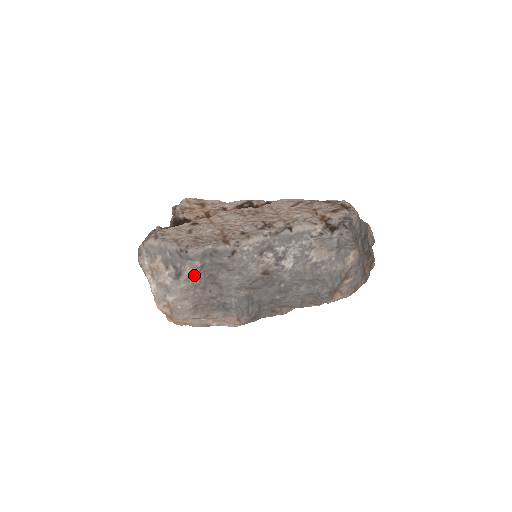
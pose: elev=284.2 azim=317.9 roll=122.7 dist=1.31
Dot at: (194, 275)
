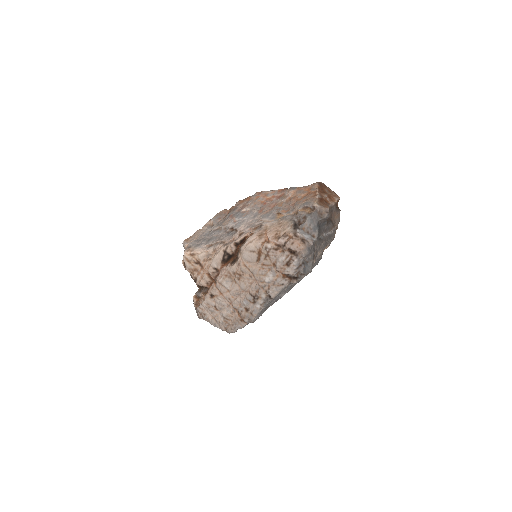
Dot at: occluded
